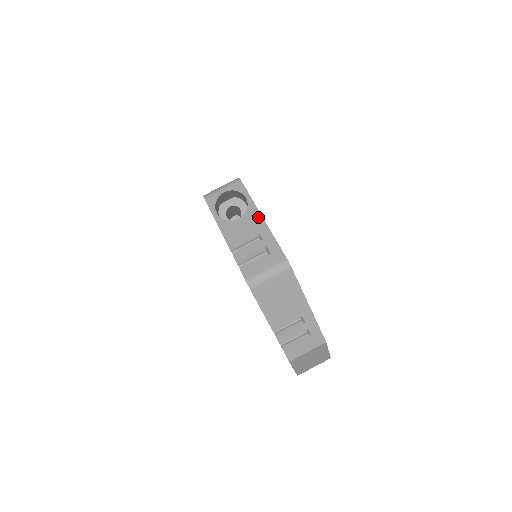
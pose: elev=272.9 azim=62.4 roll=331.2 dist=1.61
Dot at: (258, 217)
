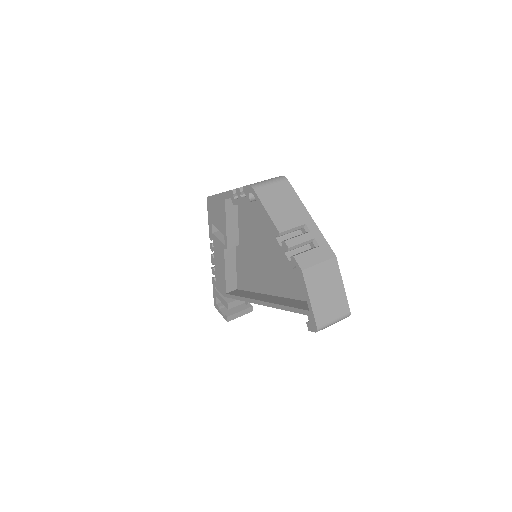
Dot at: occluded
